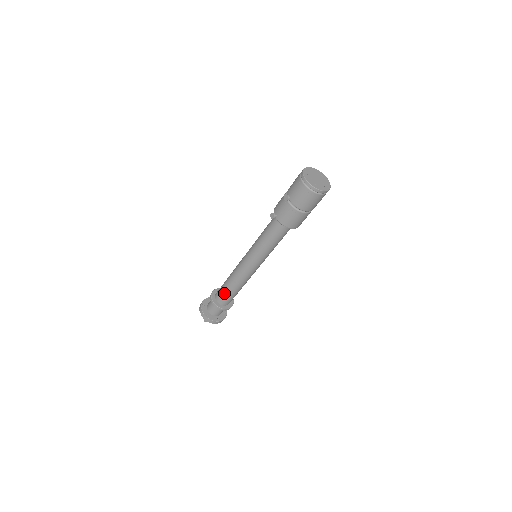
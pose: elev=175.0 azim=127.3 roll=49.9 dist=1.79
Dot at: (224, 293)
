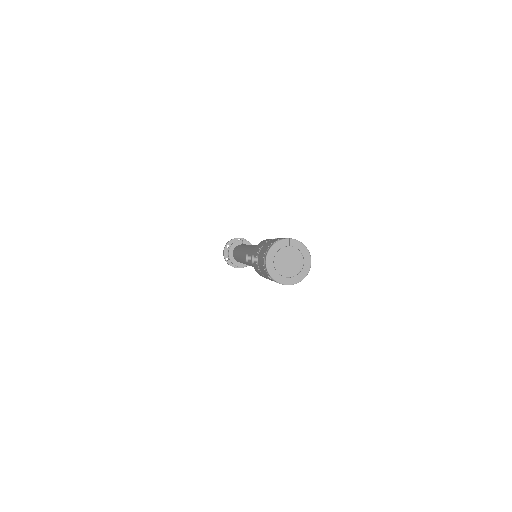
Dot at: (236, 257)
